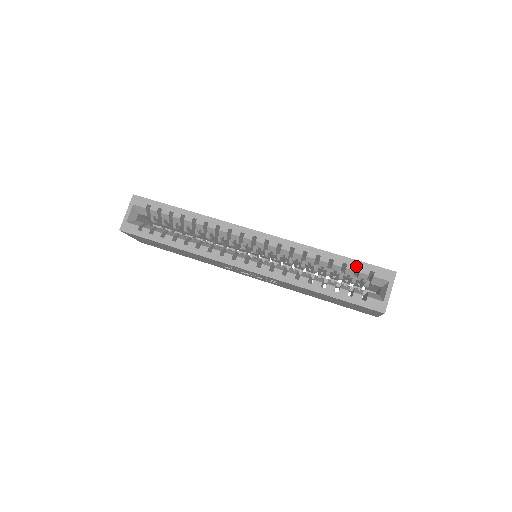
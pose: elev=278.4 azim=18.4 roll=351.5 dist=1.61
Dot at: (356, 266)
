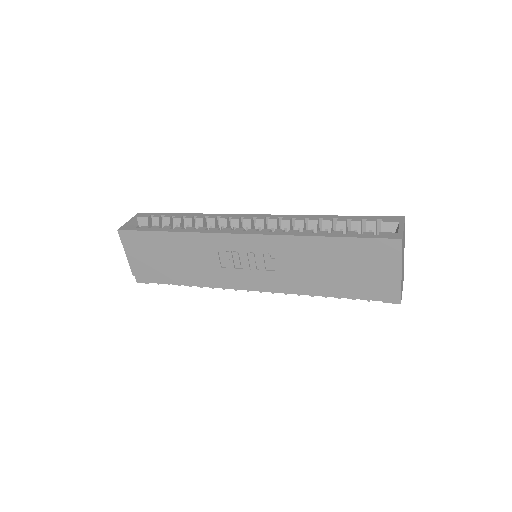
Dot at: (361, 219)
